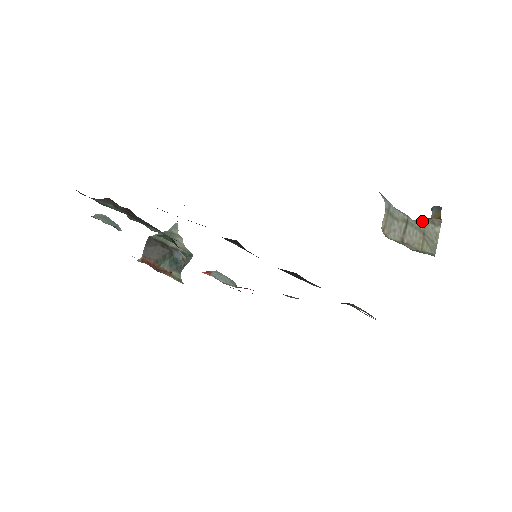
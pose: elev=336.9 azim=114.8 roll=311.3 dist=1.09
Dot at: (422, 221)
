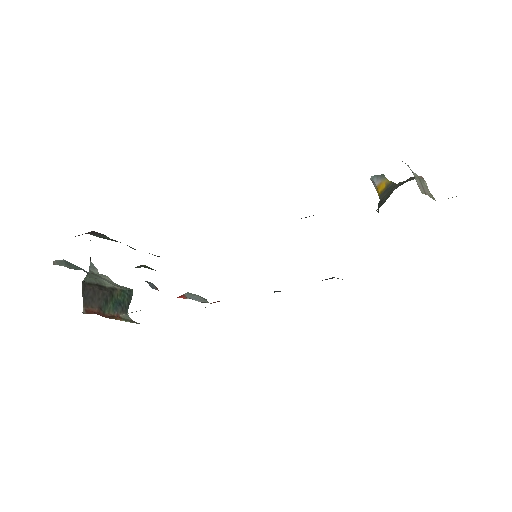
Dot at: (420, 178)
